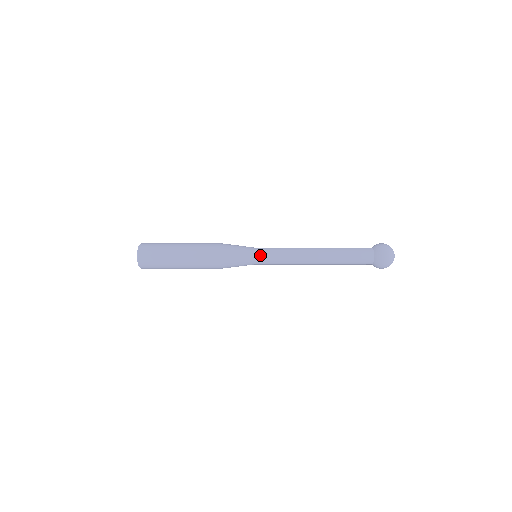
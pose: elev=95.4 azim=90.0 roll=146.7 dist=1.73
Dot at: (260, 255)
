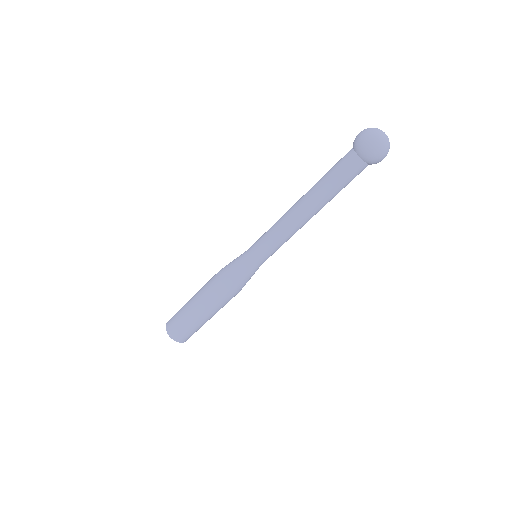
Dot at: (253, 253)
